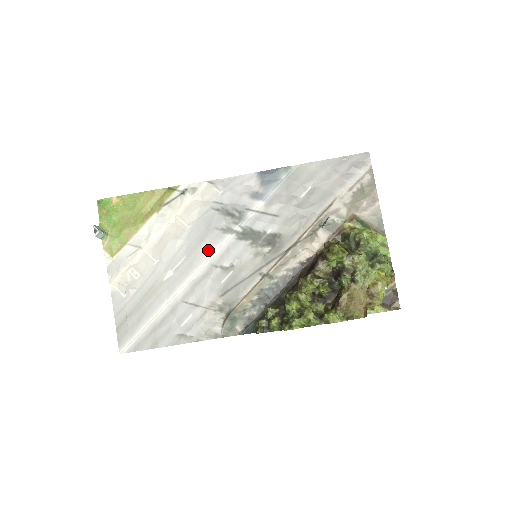
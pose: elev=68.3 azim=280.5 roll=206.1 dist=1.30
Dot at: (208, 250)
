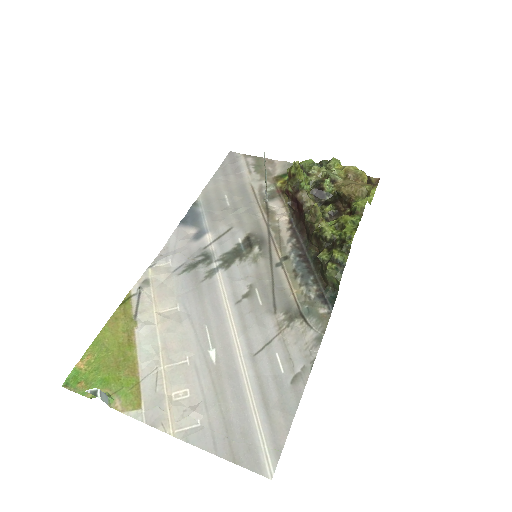
Dot at: (217, 300)
